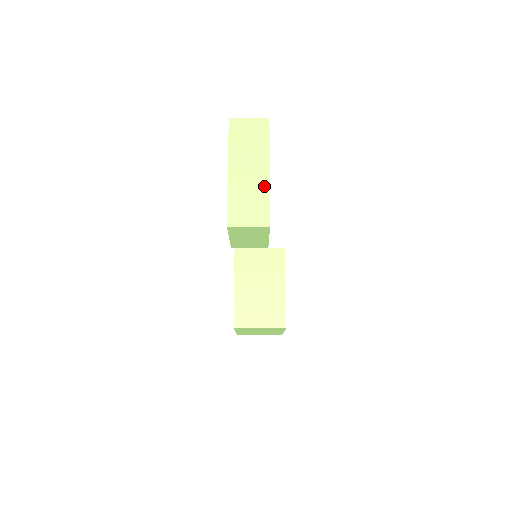
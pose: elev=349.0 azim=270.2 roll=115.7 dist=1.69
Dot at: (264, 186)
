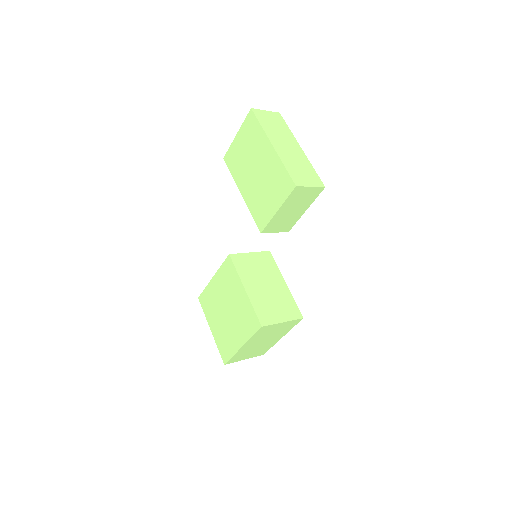
Dot at: (304, 158)
